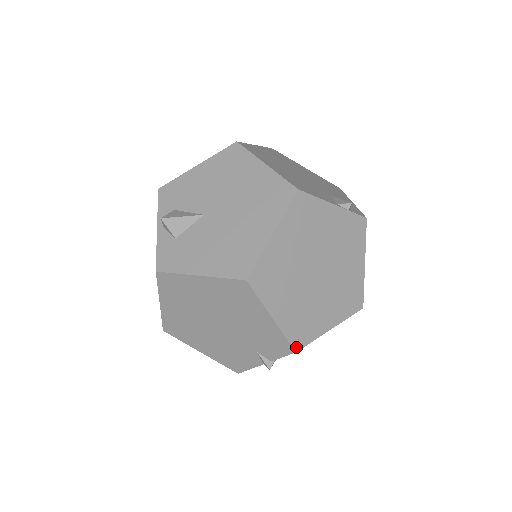
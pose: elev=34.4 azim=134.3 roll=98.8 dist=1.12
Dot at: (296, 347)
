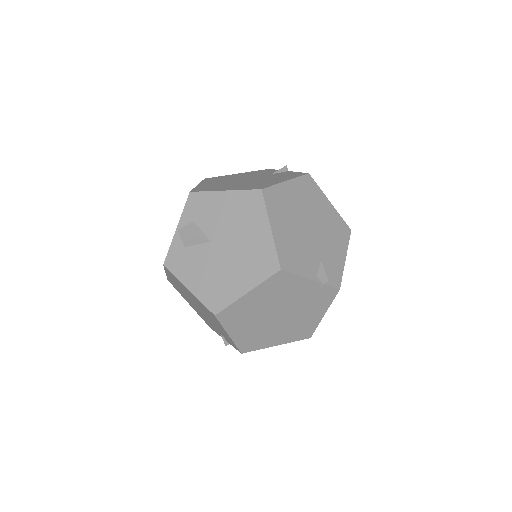
Dot at: (243, 351)
